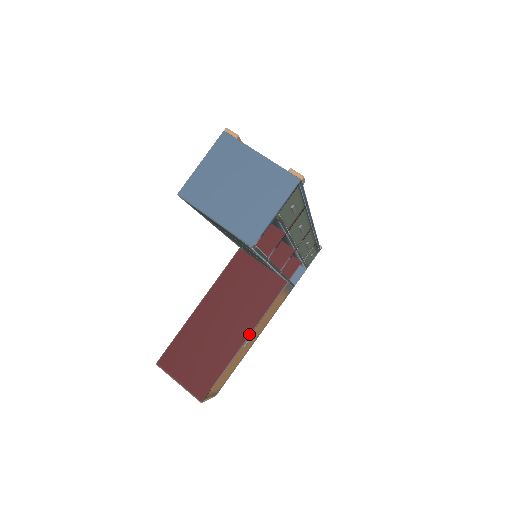
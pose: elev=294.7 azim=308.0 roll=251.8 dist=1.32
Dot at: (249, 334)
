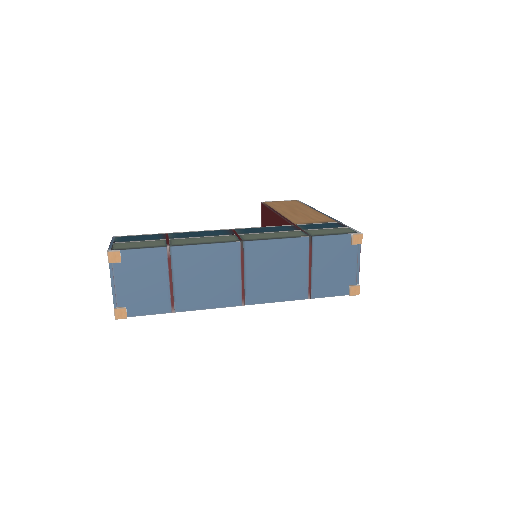
Dot at: occluded
